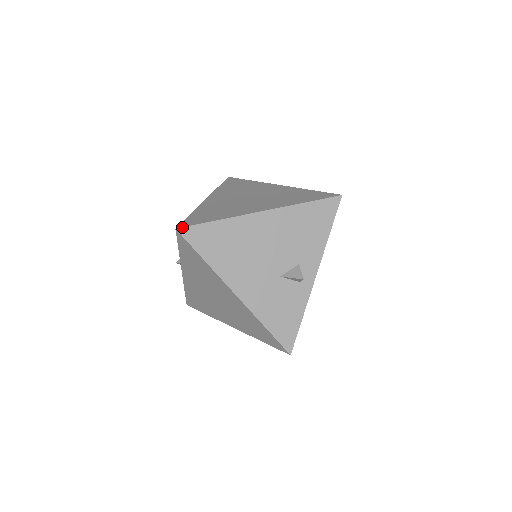
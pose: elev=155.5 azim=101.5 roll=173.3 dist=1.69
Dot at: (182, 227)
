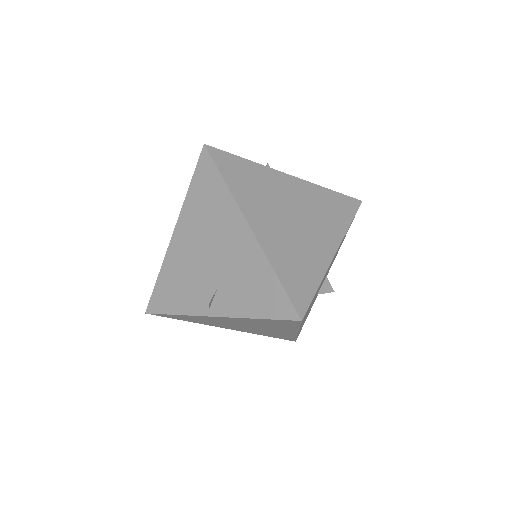
Dot at: occluded
